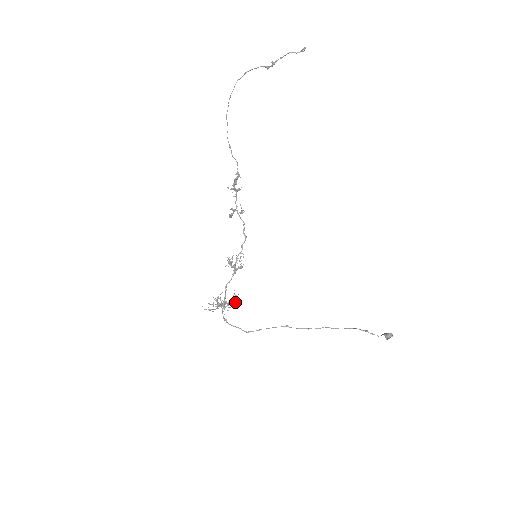
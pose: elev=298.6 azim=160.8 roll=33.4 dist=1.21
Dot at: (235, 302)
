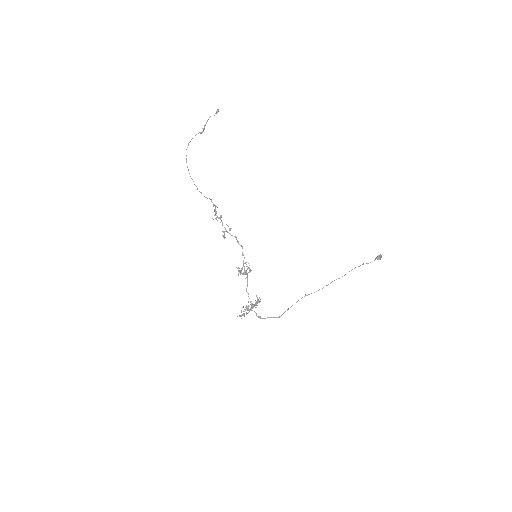
Dot at: (260, 301)
